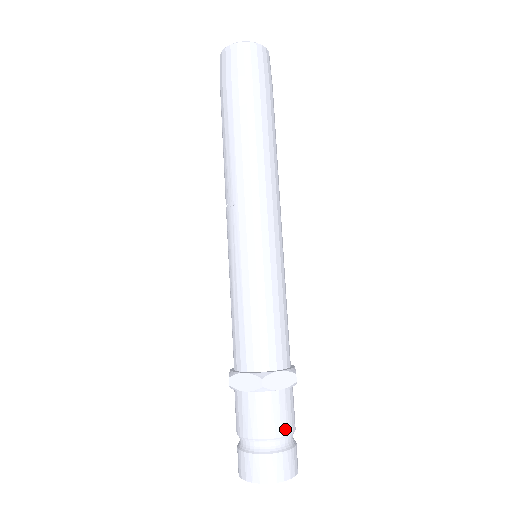
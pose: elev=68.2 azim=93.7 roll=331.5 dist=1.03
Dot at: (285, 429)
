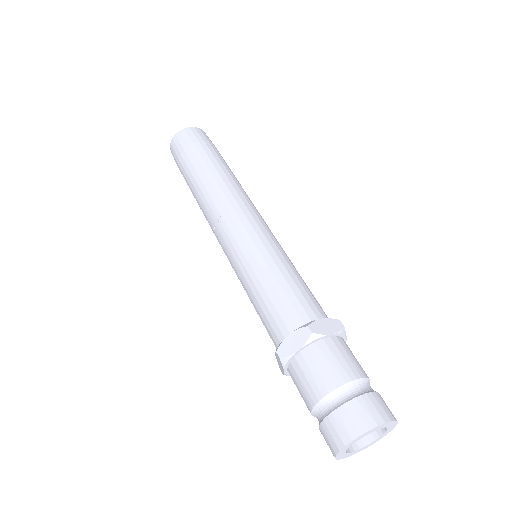
Dot at: (357, 372)
